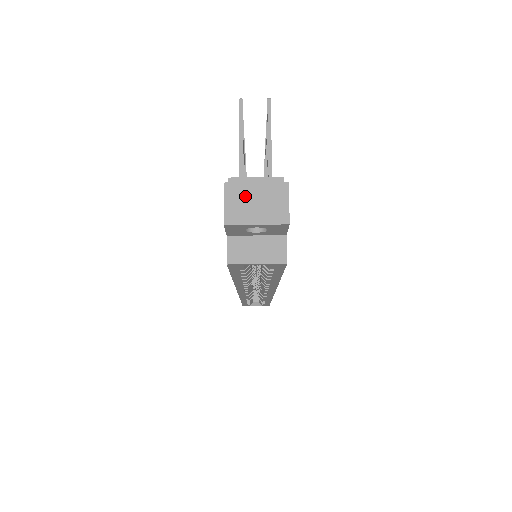
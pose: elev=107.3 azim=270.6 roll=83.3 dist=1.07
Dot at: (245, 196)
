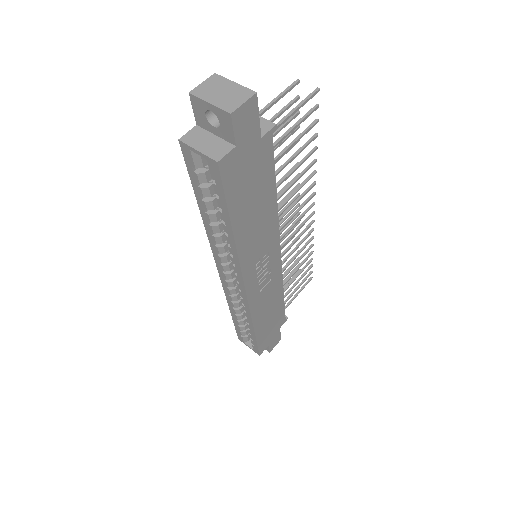
Dot at: (220, 85)
